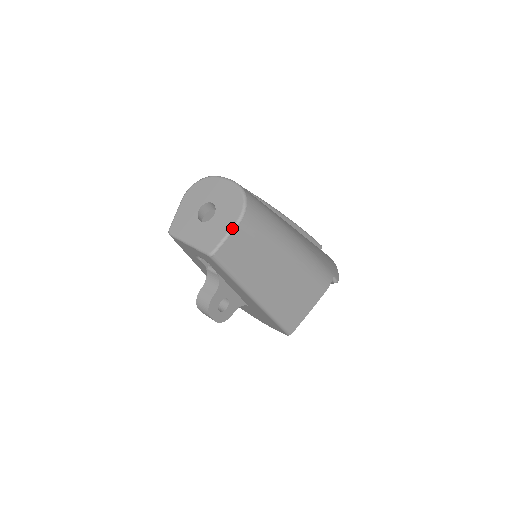
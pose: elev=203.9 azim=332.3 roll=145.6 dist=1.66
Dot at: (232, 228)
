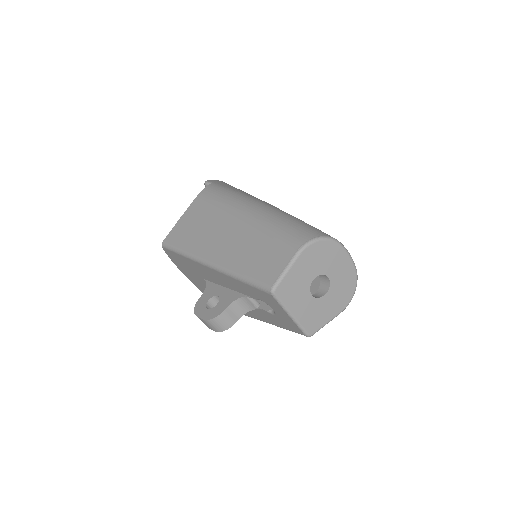
Dot at: occluded
